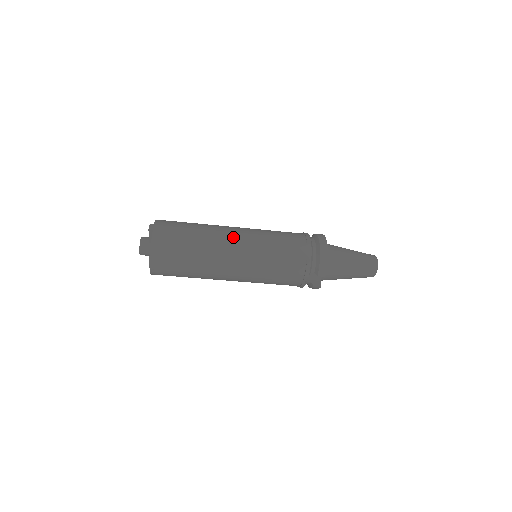
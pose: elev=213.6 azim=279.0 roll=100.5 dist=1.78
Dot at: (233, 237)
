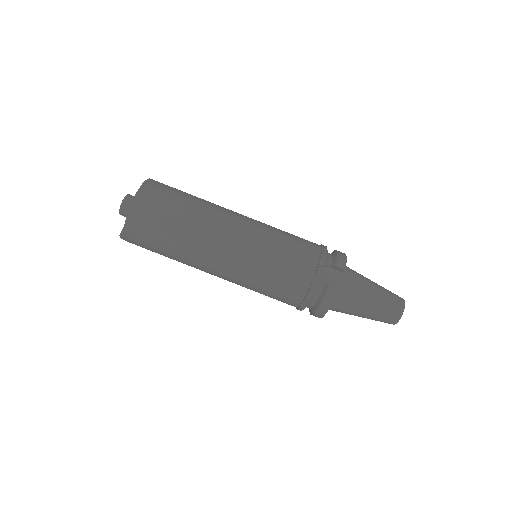
Dot at: occluded
